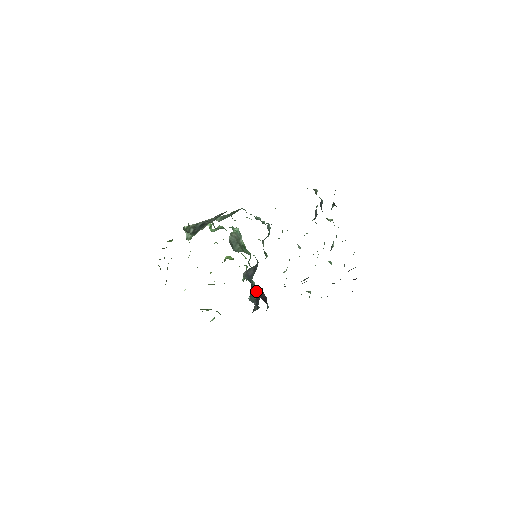
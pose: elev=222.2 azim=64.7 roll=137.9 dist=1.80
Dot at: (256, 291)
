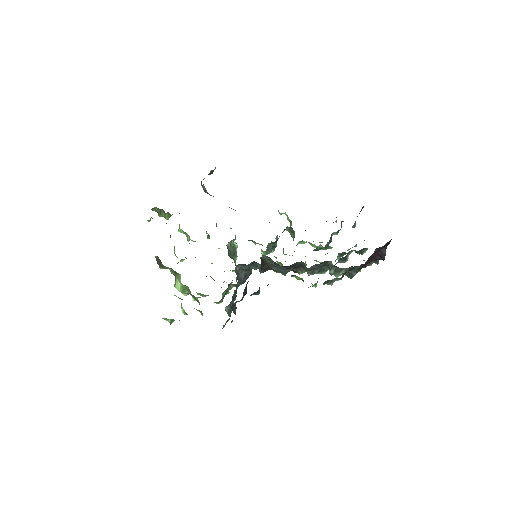
Dot at: occluded
